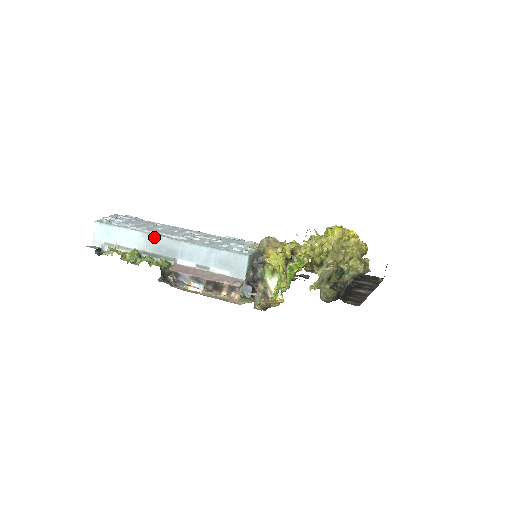
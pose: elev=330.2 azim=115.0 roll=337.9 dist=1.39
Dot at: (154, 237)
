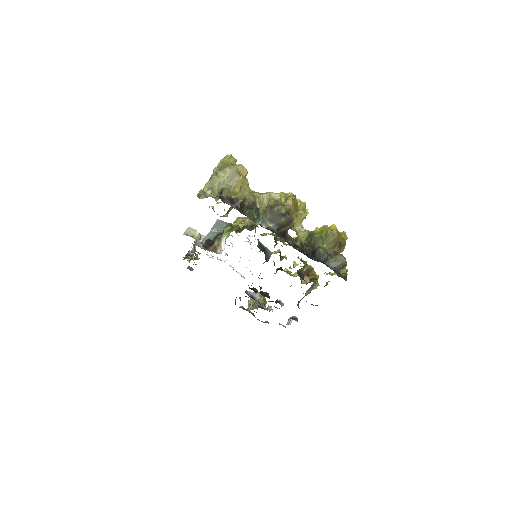
Dot at: occluded
